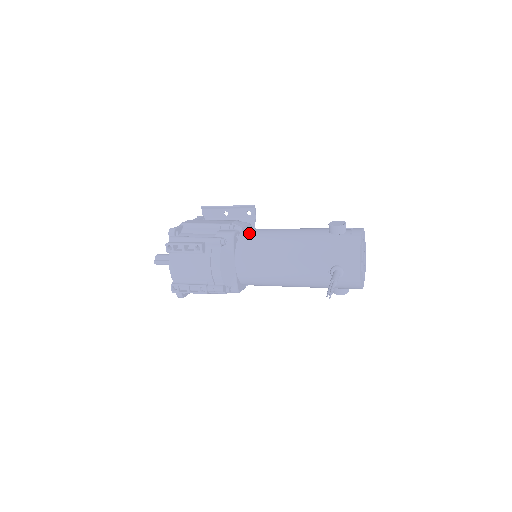
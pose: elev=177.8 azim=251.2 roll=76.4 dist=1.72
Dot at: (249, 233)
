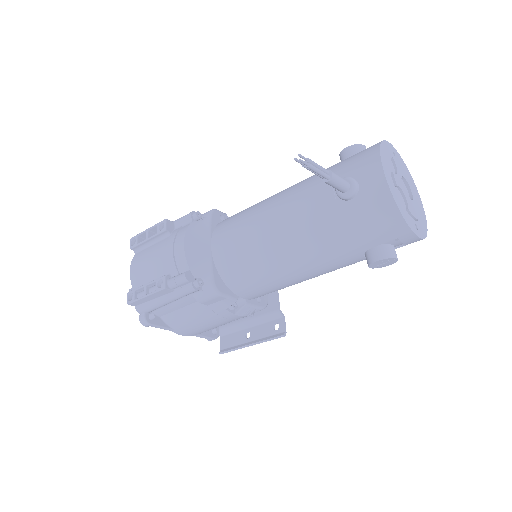
Dot at: occluded
